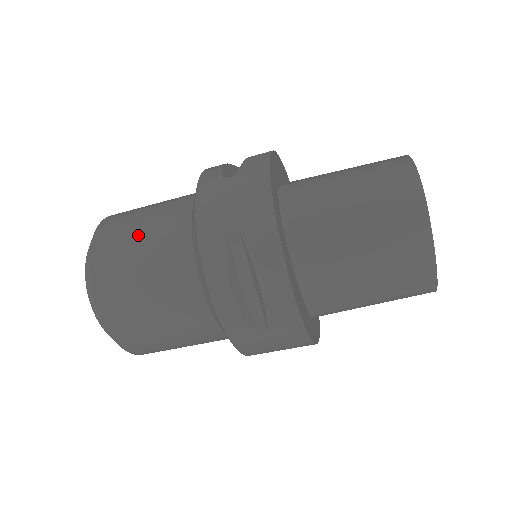
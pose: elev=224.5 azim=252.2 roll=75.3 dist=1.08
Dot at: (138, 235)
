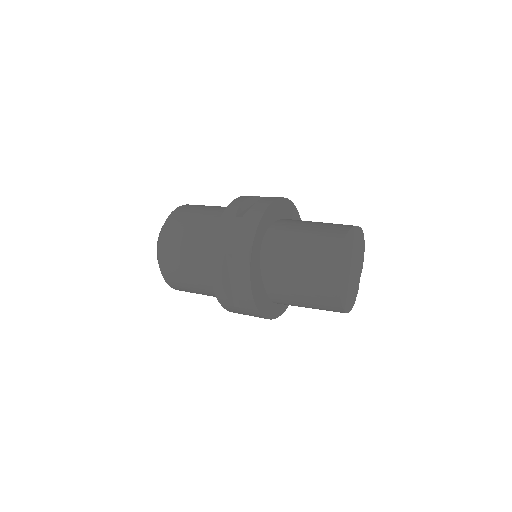
Dot at: (186, 232)
